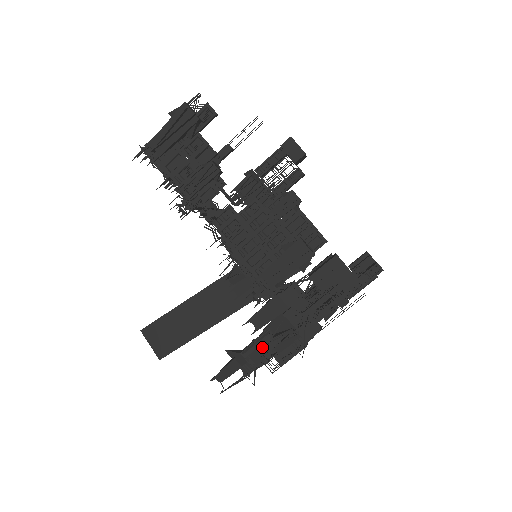
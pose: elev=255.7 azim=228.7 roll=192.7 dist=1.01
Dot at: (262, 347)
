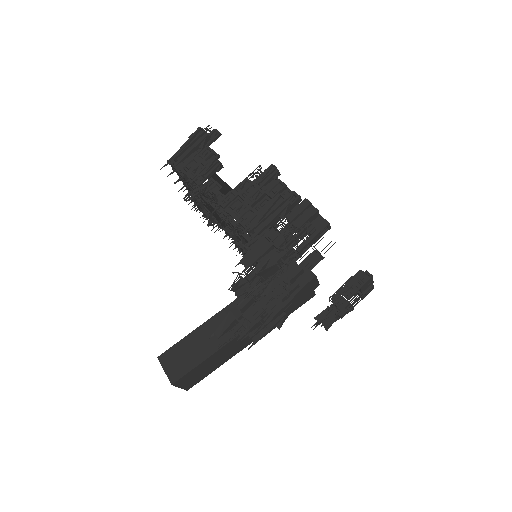
Dot at: (256, 306)
